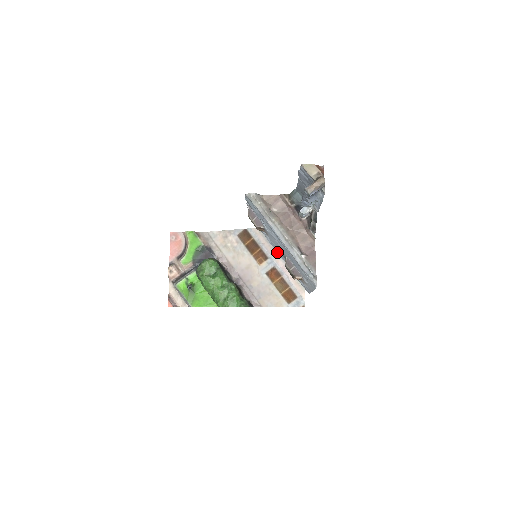
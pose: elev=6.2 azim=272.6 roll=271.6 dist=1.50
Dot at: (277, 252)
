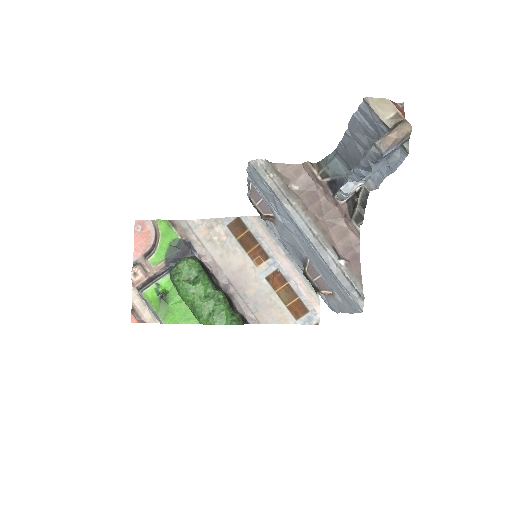
Dot at: (282, 249)
